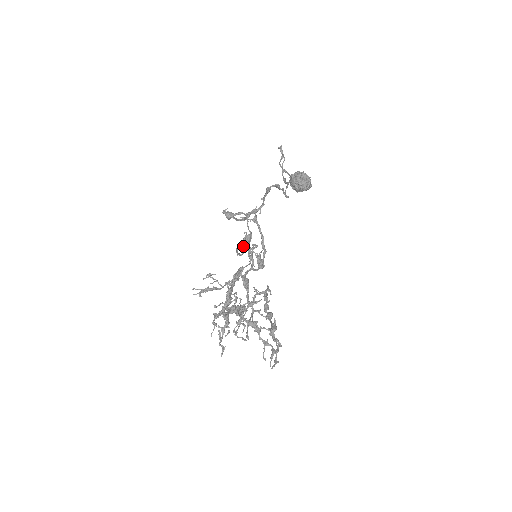
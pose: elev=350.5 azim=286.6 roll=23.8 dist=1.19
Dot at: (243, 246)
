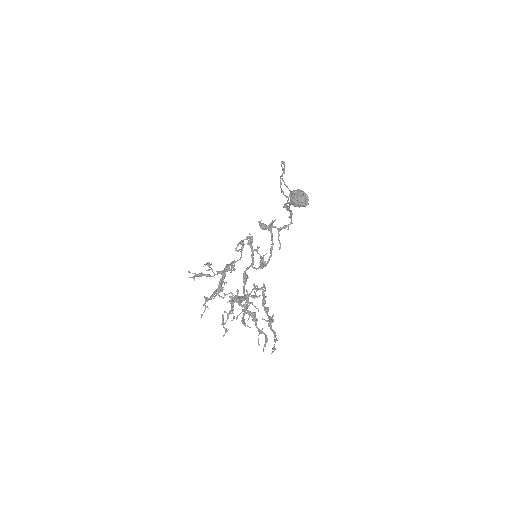
Dot at: (240, 243)
